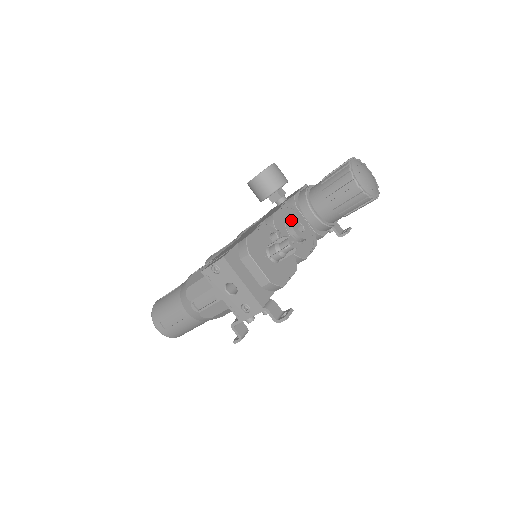
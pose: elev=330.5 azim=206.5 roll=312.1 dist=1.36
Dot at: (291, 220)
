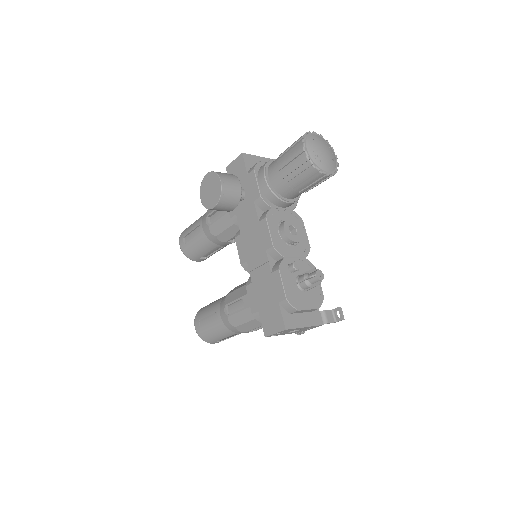
Dot at: (286, 235)
